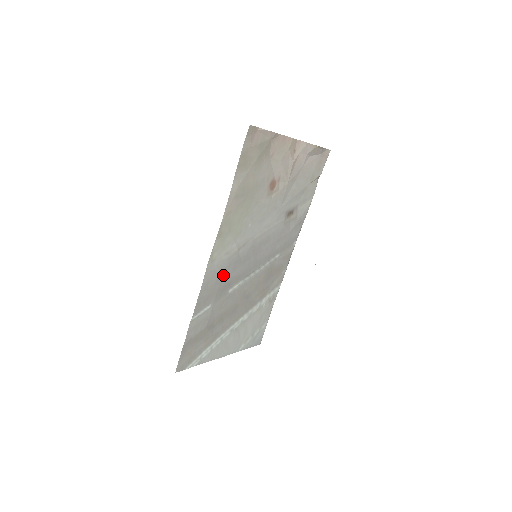
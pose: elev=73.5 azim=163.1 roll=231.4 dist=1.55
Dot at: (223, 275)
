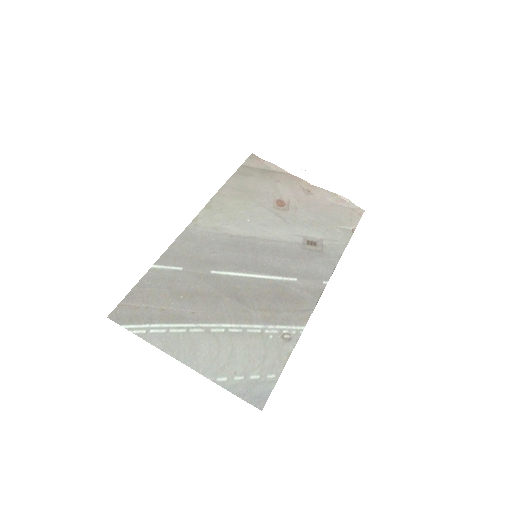
Dot at: (206, 247)
